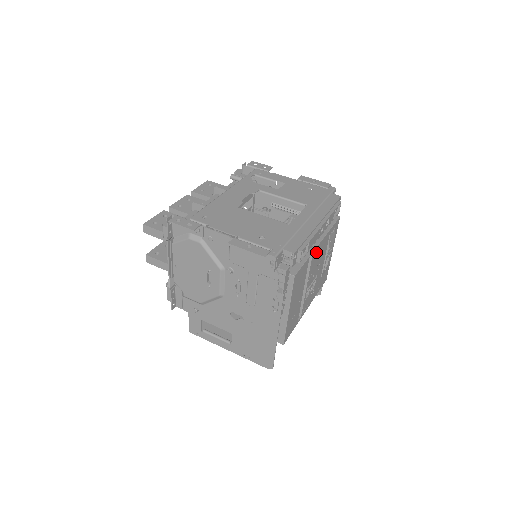
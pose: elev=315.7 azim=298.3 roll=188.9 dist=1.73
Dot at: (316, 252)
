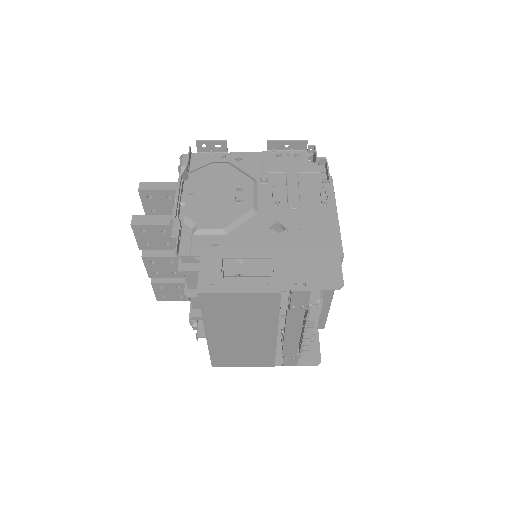
Dot at: occluded
